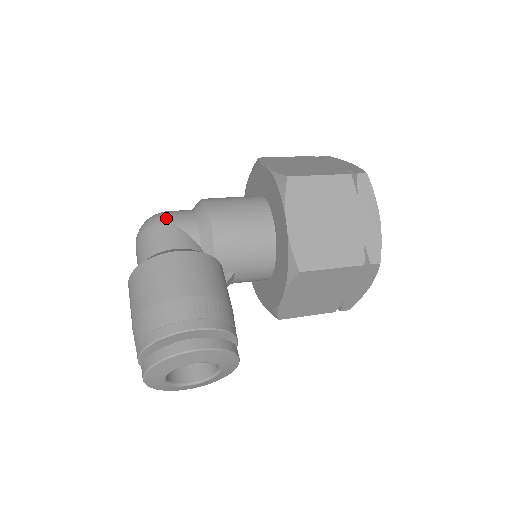
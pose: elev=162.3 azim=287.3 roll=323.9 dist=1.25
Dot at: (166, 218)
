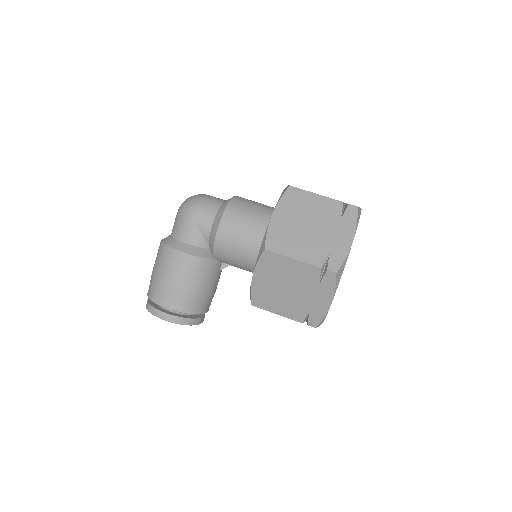
Dot at: (193, 214)
